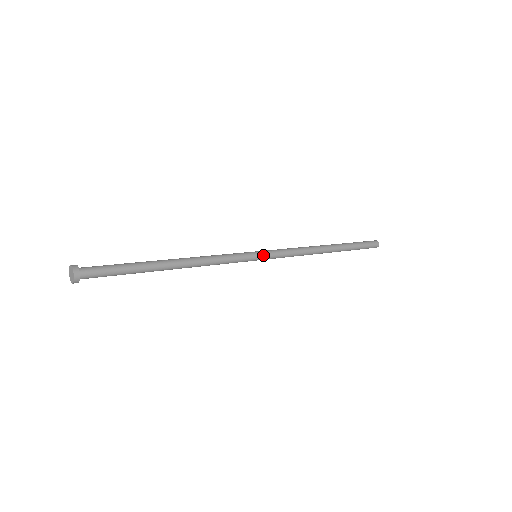
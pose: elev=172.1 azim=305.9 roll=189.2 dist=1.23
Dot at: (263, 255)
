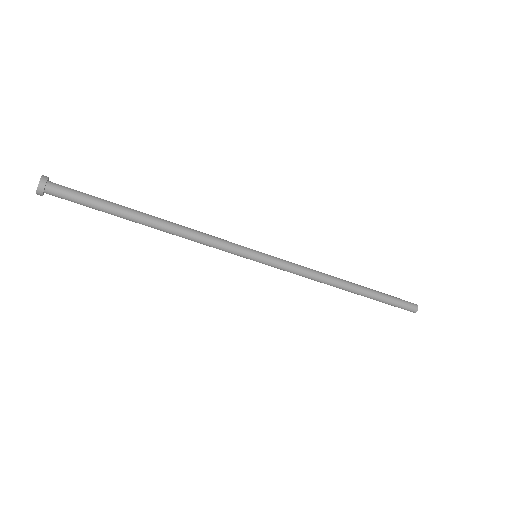
Dot at: (264, 258)
